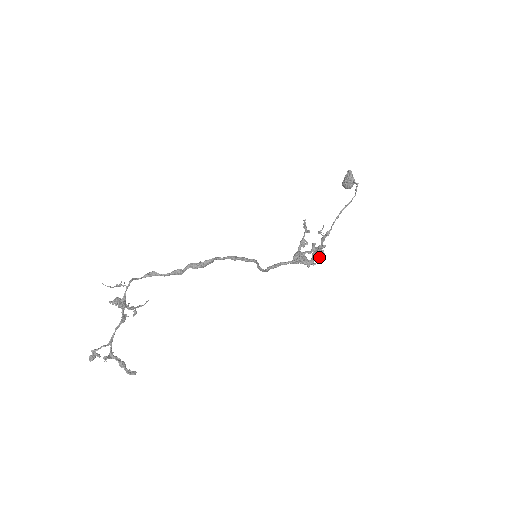
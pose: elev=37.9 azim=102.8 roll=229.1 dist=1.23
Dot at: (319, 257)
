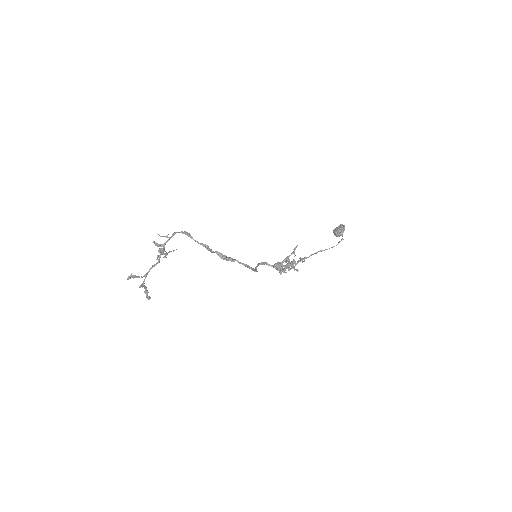
Dot at: occluded
